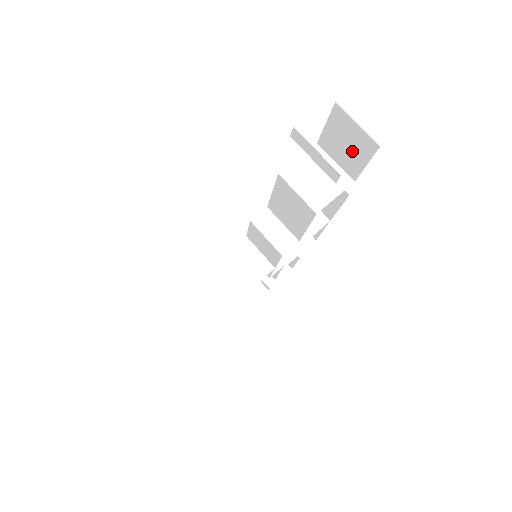
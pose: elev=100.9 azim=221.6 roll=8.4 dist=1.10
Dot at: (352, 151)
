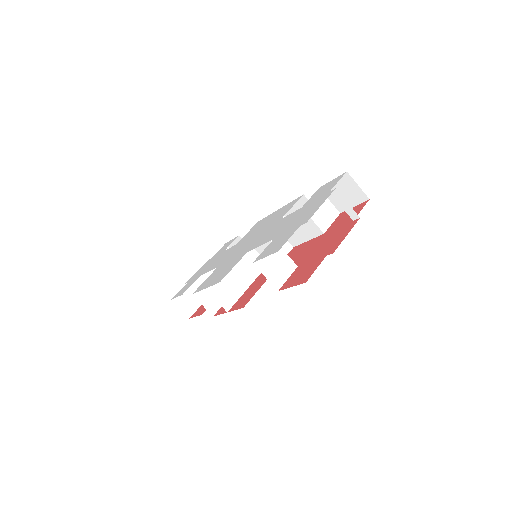
Dot at: (347, 197)
